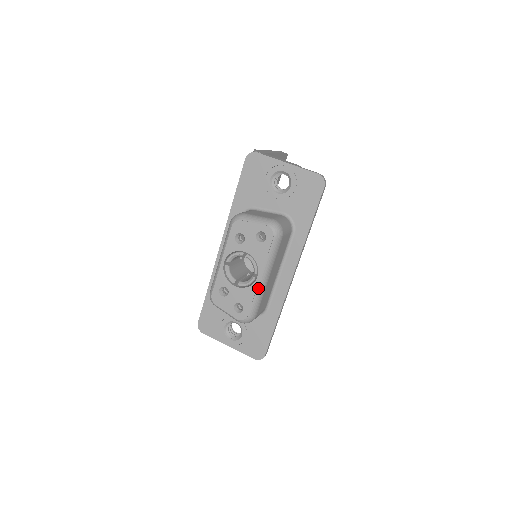
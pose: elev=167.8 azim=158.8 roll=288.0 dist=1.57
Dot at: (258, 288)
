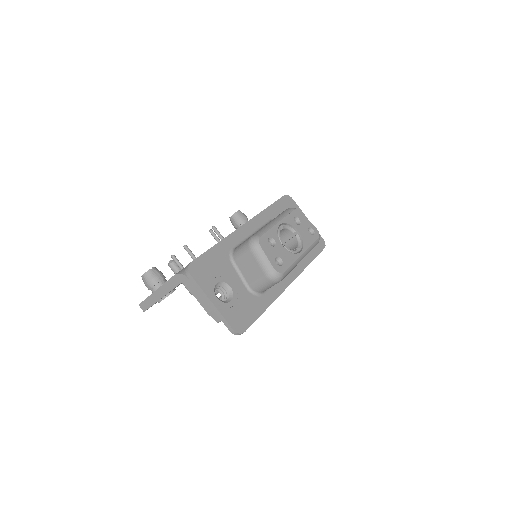
Dot at: (298, 259)
